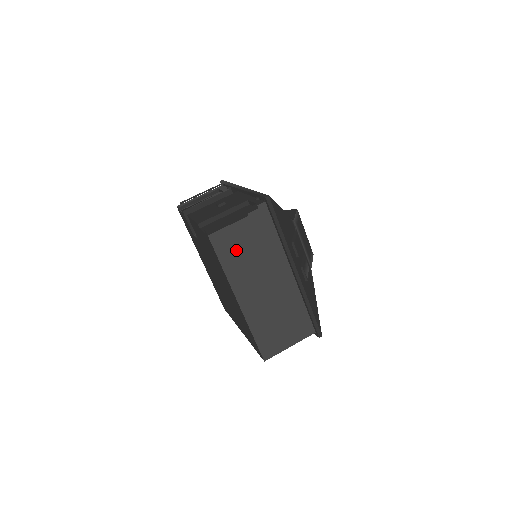
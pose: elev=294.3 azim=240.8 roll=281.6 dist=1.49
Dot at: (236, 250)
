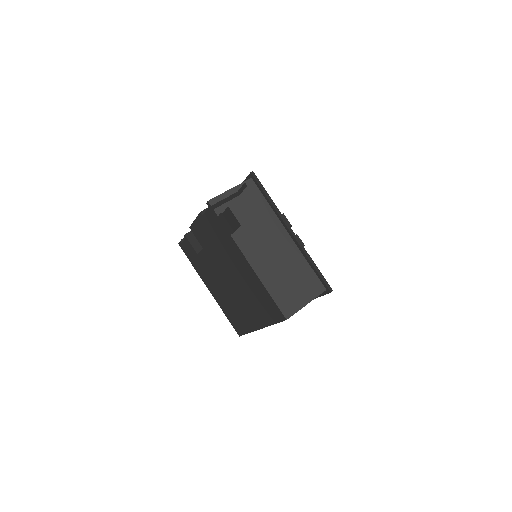
Dot at: (236, 217)
